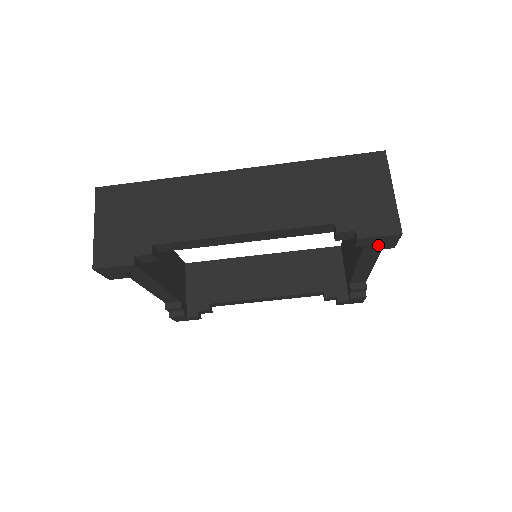
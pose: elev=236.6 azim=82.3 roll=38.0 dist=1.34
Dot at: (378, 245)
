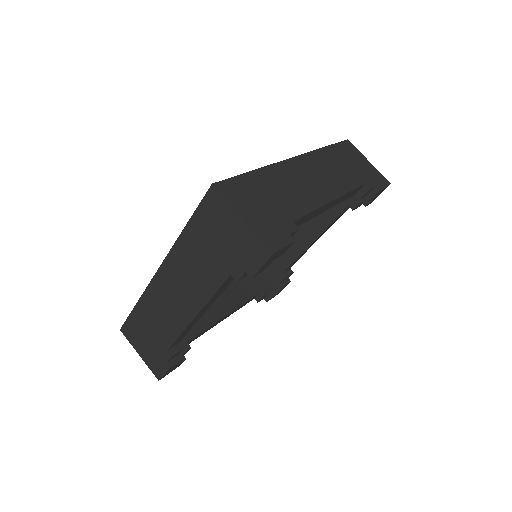
Dot at: (278, 256)
